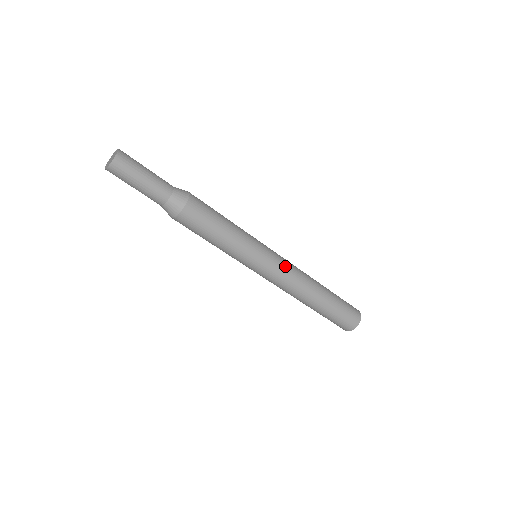
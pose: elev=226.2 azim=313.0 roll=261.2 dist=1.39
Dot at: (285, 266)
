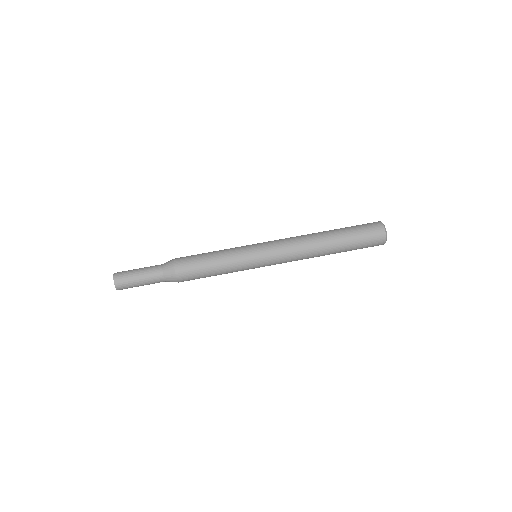
Dot at: (278, 242)
